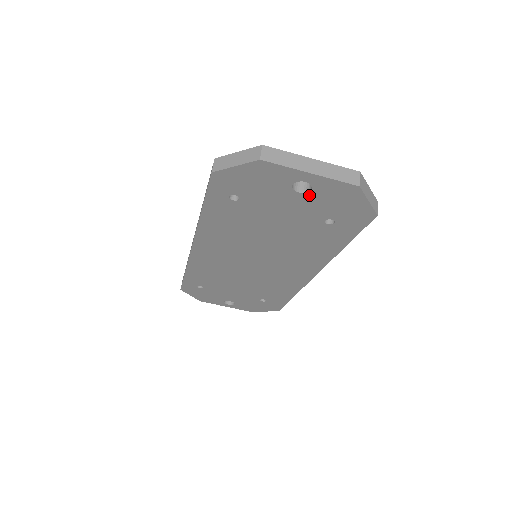
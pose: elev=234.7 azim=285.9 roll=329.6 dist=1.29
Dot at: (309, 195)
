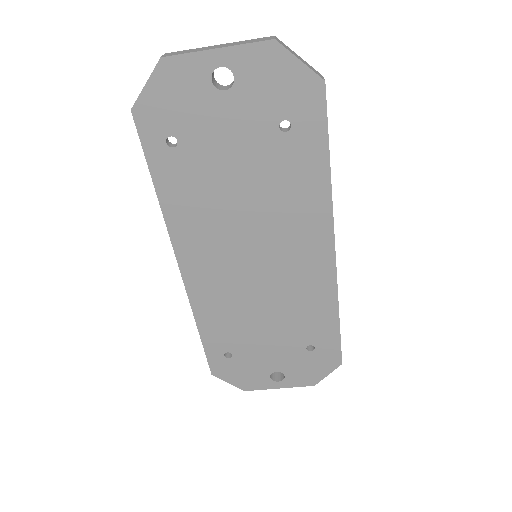
Dot at: (237, 89)
